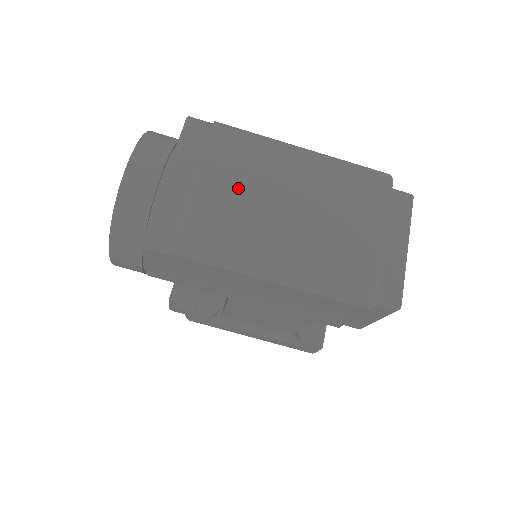
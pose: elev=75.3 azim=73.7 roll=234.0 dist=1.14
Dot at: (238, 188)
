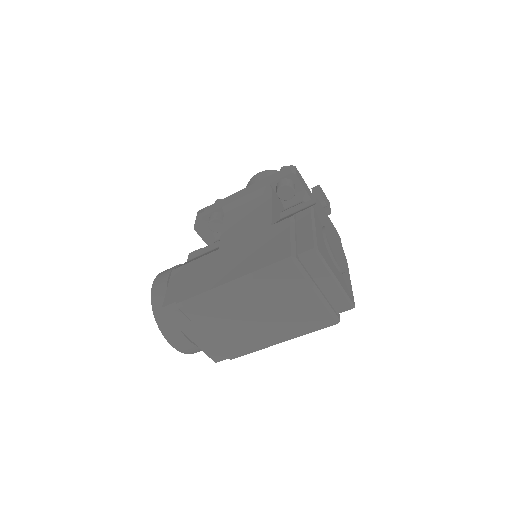
Dot at: (226, 325)
